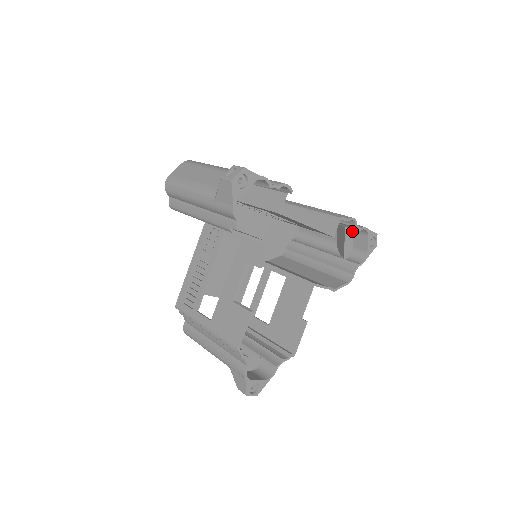
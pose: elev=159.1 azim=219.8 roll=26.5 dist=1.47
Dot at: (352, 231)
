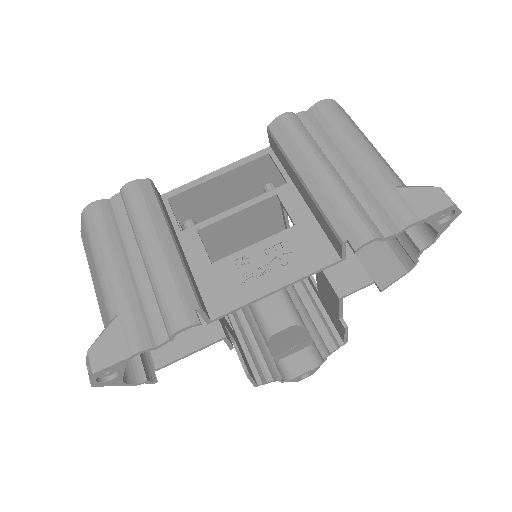
Dot at: occluded
